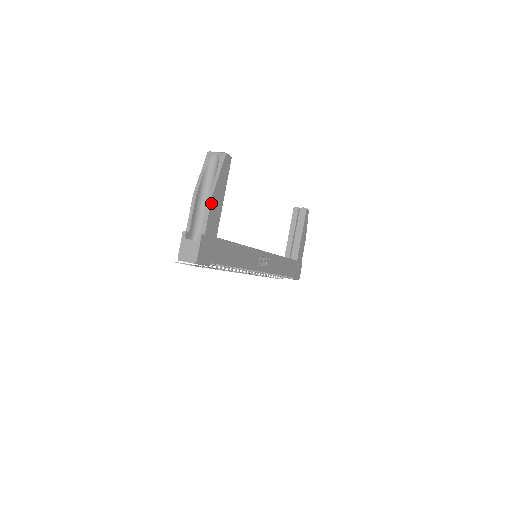
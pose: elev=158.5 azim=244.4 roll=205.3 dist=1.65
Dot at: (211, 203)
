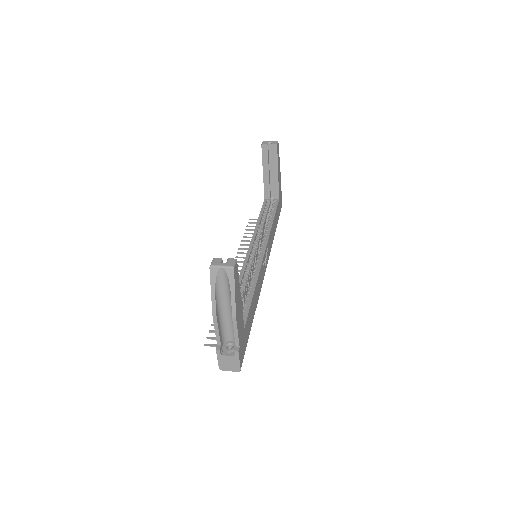
Dot at: (236, 322)
